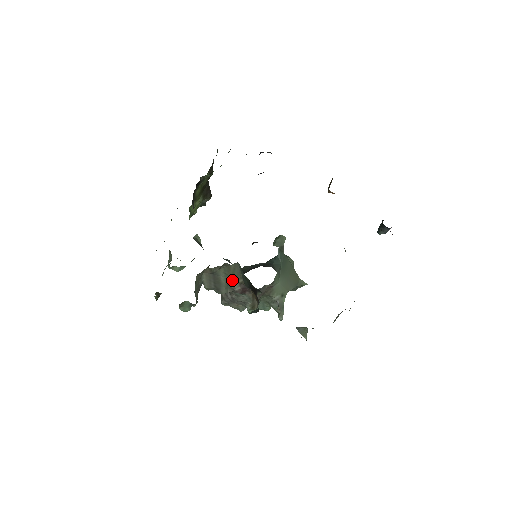
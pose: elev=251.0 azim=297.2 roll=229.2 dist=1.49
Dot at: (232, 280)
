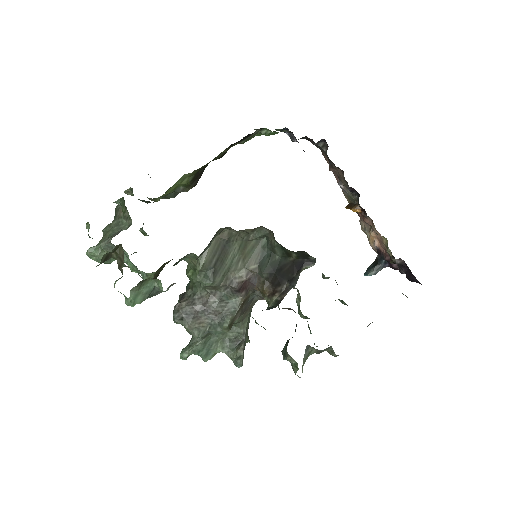
Dot at: (240, 264)
